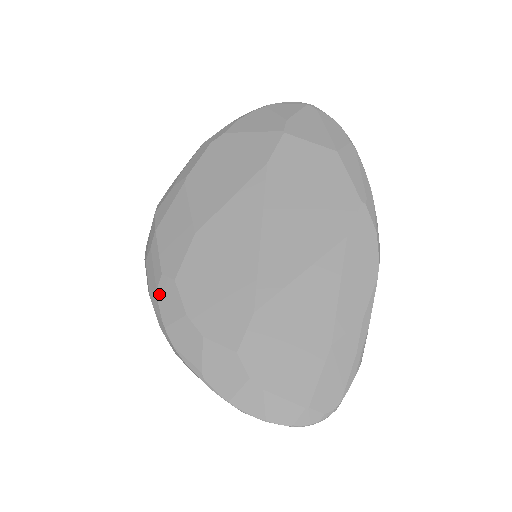
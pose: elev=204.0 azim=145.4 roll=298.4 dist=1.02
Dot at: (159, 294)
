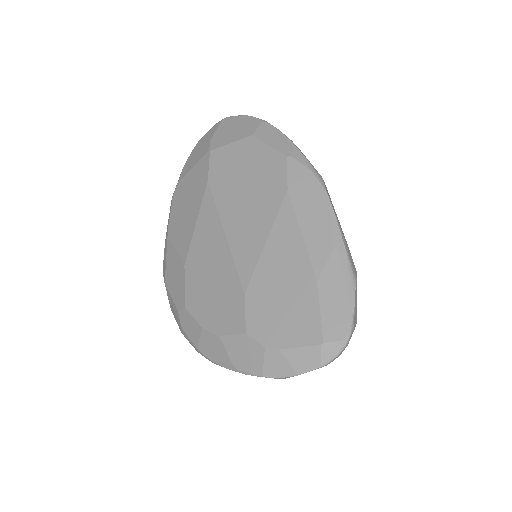
Dot at: (183, 326)
